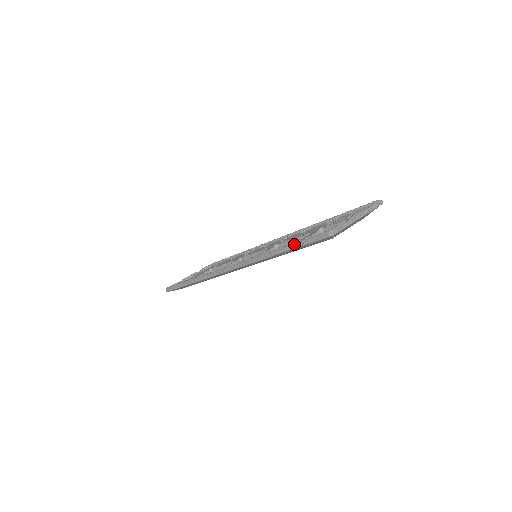
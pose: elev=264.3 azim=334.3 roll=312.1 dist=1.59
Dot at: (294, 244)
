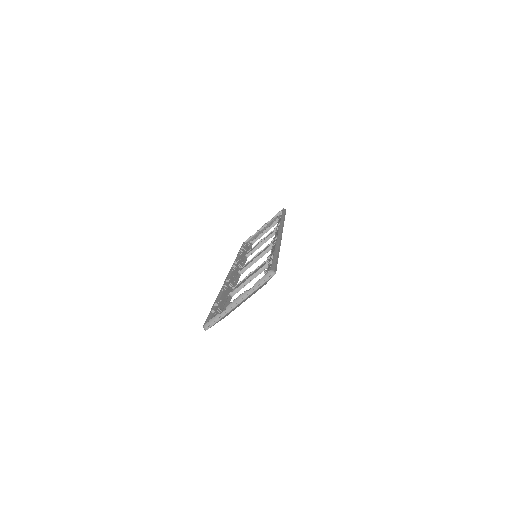
Dot at: (211, 309)
